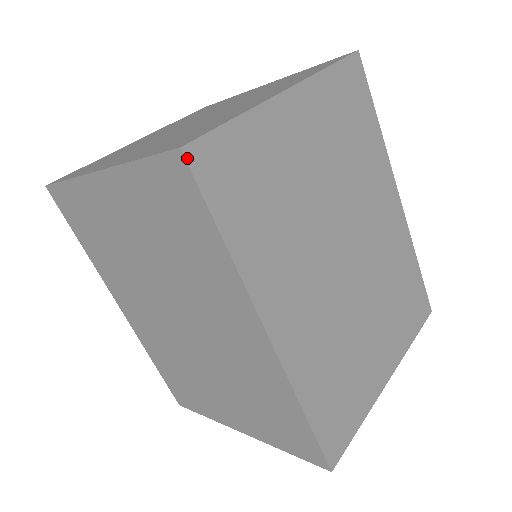
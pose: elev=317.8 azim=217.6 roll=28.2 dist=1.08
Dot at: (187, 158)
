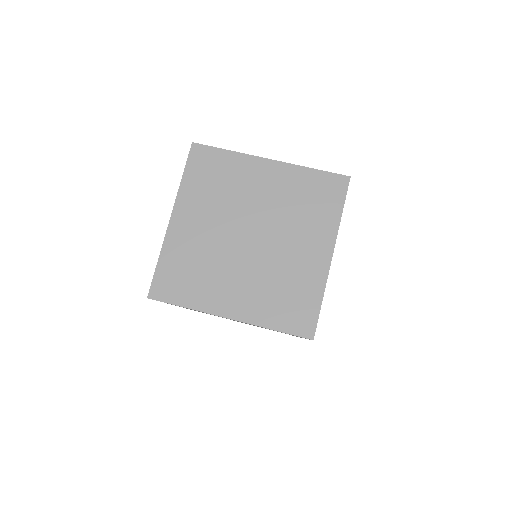
Dot at: (313, 339)
